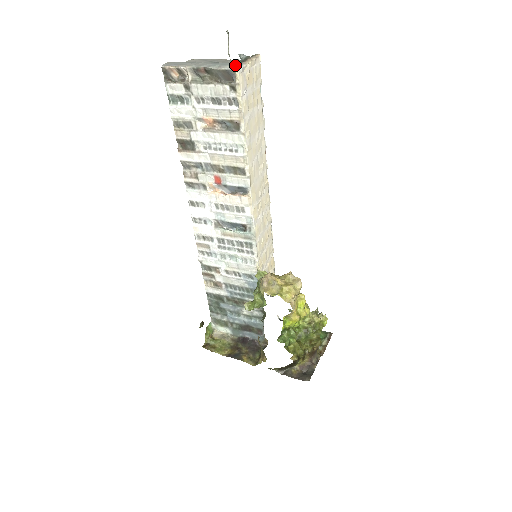
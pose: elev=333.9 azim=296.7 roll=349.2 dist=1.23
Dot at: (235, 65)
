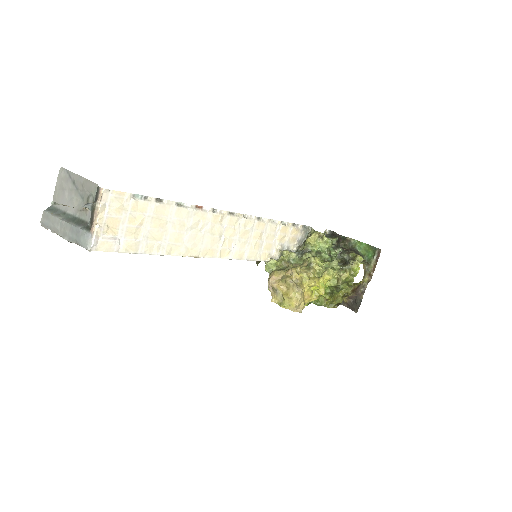
Dot at: (85, 247)
